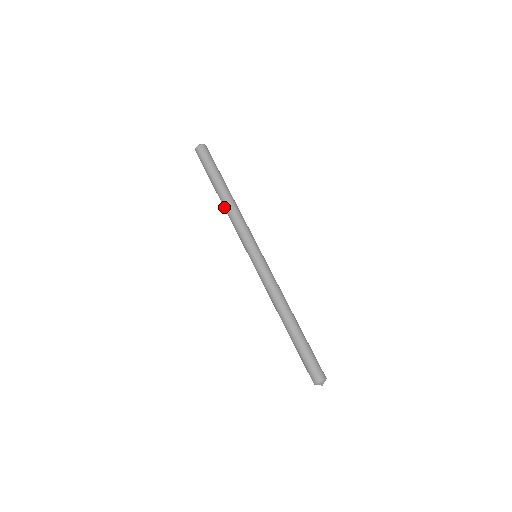
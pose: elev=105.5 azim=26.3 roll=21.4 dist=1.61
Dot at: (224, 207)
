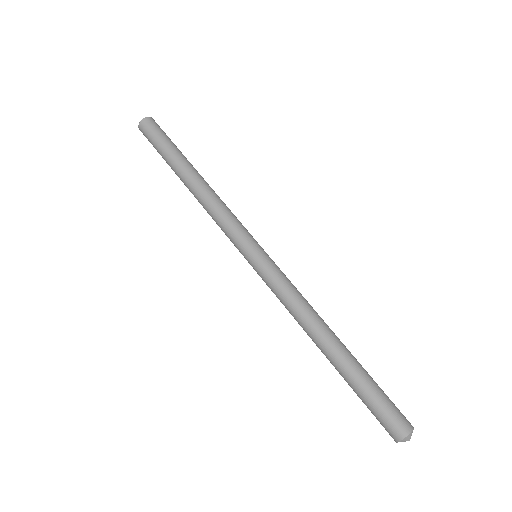
Dot at: (199, 188)
